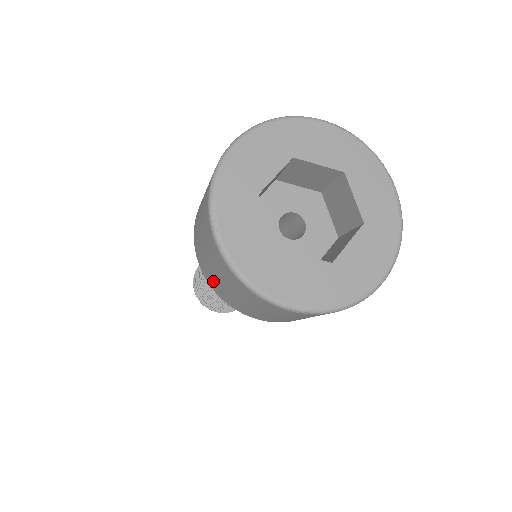
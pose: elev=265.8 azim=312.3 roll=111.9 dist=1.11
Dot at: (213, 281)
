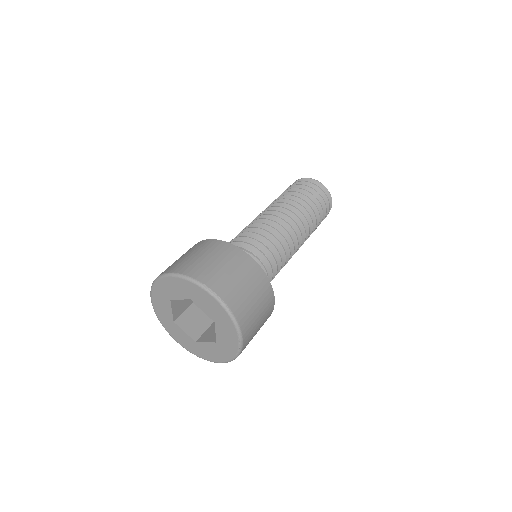
Dot at: occluded
